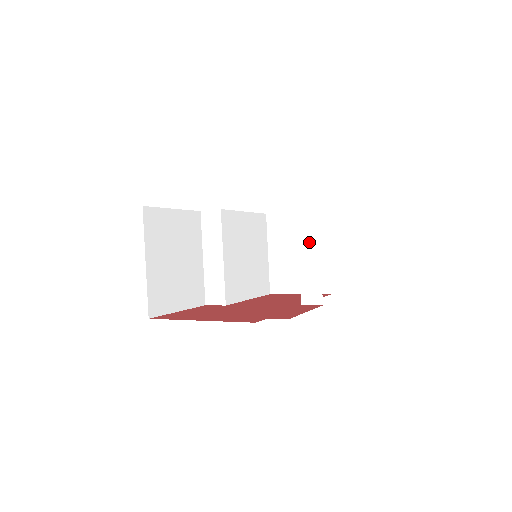
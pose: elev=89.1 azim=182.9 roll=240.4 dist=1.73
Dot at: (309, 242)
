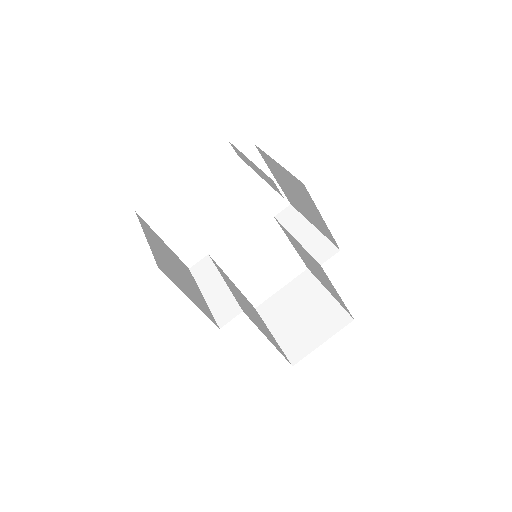
Dot at: (299, 227)
